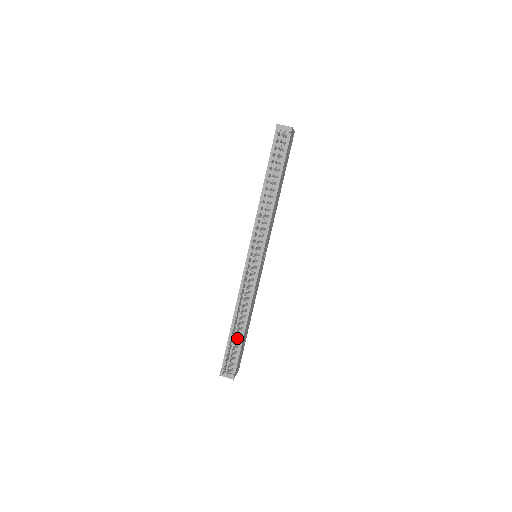
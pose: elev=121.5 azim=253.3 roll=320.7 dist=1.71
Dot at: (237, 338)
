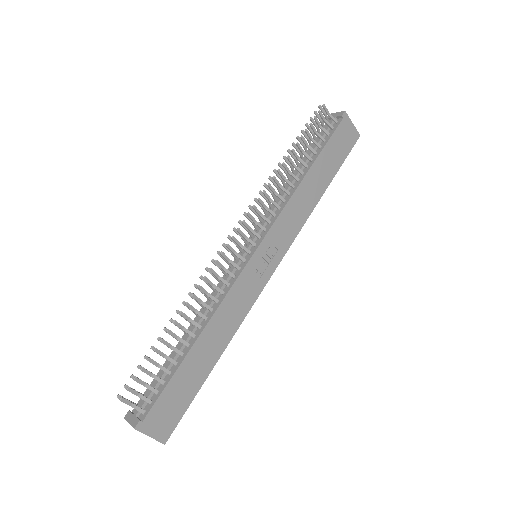
Dot at: (176, 360)
